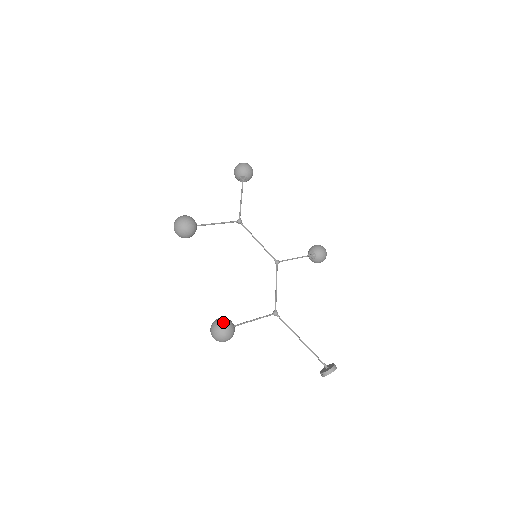
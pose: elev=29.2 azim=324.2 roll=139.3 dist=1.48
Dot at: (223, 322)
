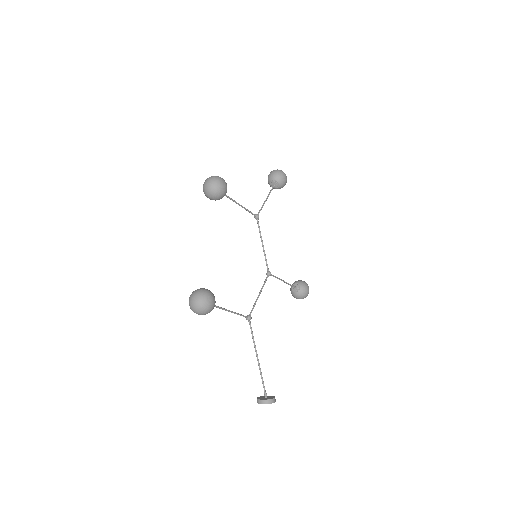
Dot at: (209, 293)
